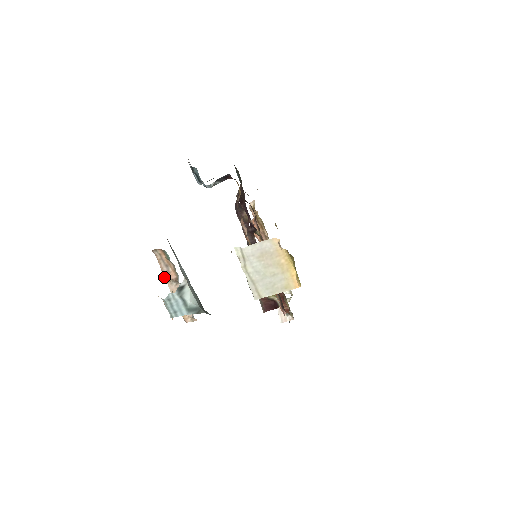
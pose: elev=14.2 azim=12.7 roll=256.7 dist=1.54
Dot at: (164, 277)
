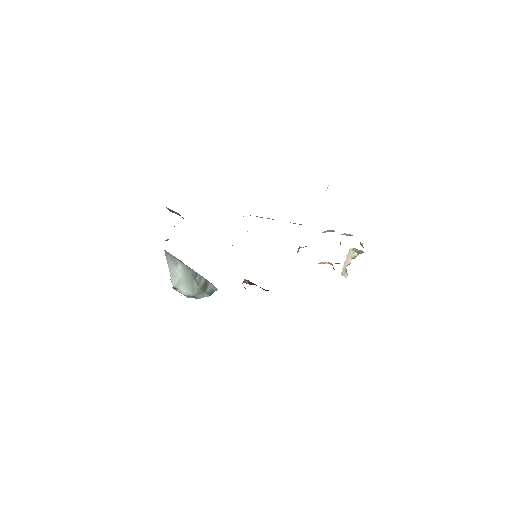
Dot at: occluded
